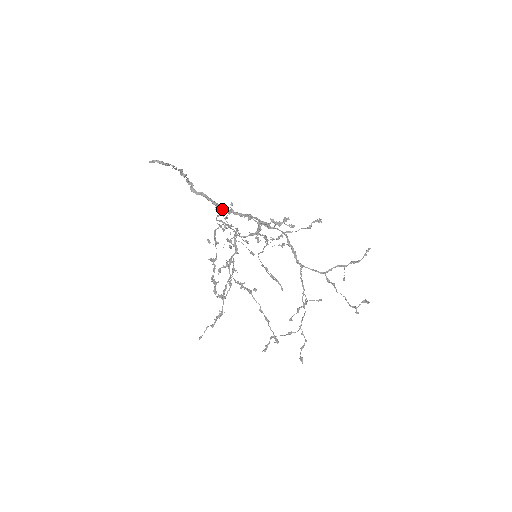
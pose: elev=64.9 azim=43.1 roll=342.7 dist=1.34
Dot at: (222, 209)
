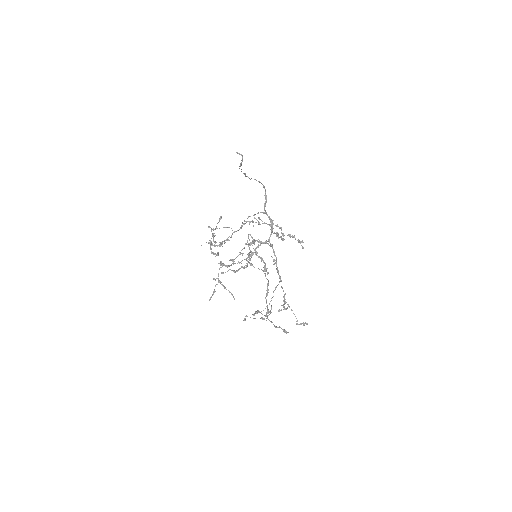
Dot at: (265, 211)
